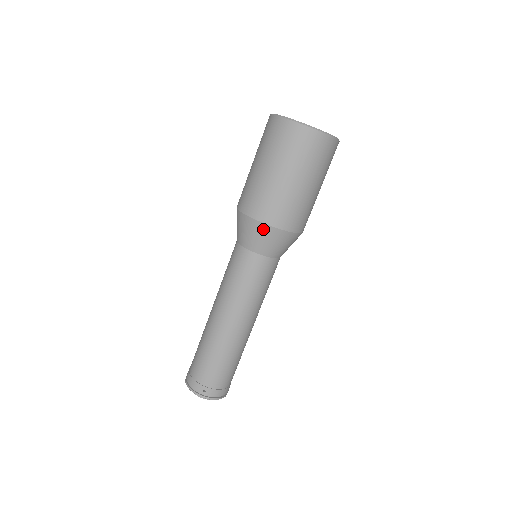
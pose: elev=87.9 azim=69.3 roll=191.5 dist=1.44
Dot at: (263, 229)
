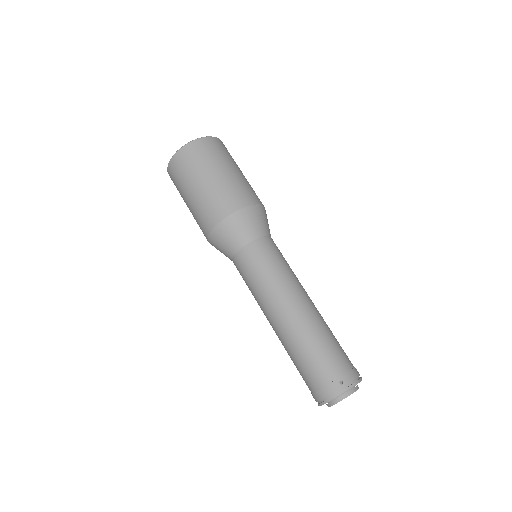
Dot at: (237, 218)
